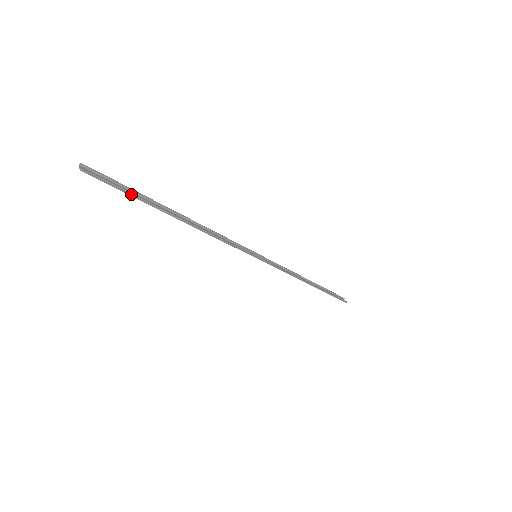
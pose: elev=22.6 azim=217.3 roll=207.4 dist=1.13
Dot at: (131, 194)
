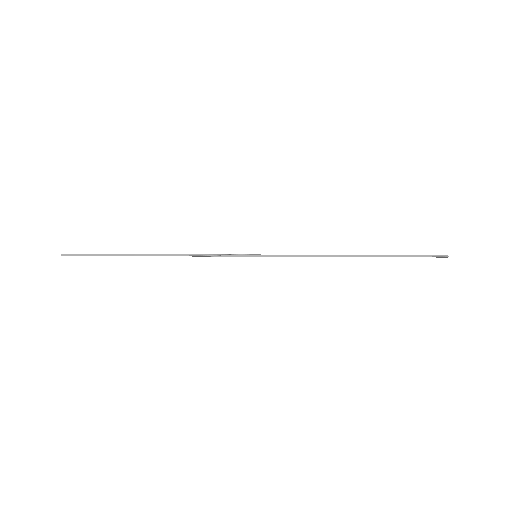
Dot at: (103, 255)
